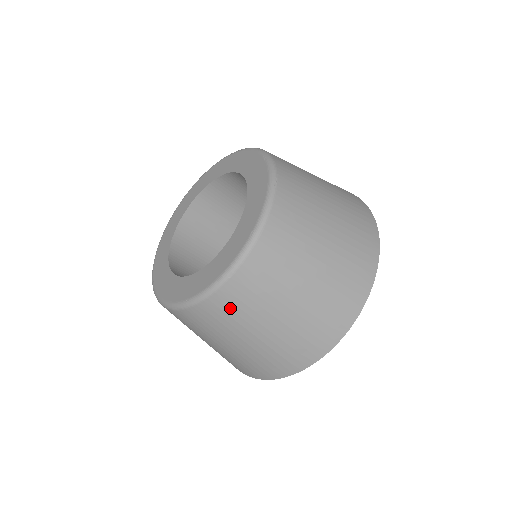
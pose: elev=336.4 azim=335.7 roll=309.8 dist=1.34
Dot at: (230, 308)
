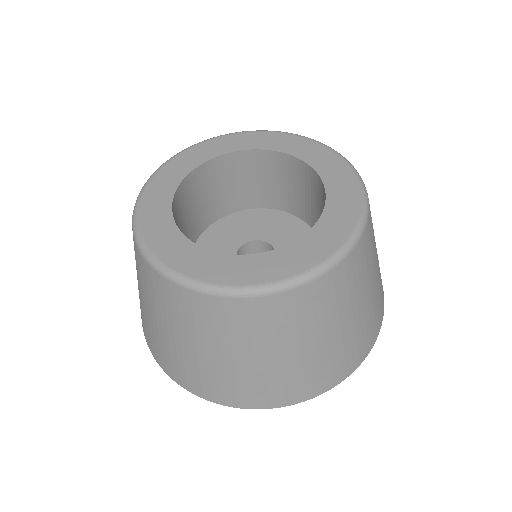
Dot at: (348, 280)
